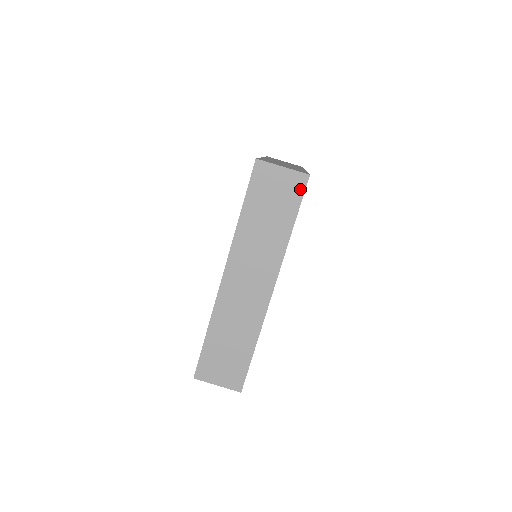
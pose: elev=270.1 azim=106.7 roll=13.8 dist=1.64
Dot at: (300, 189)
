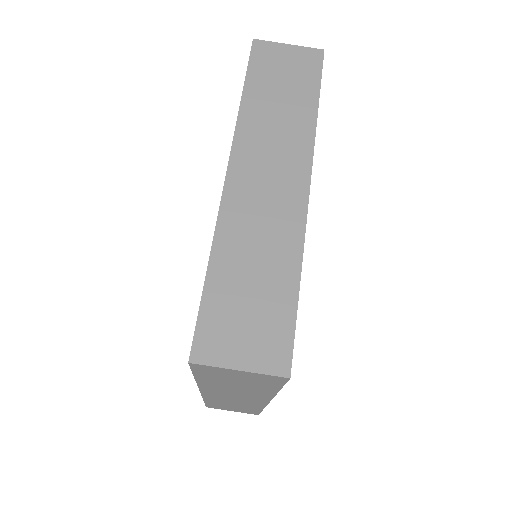
Dot at: (316, 64)
